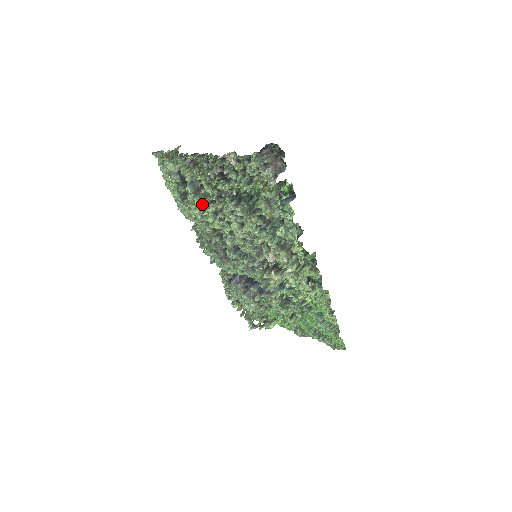
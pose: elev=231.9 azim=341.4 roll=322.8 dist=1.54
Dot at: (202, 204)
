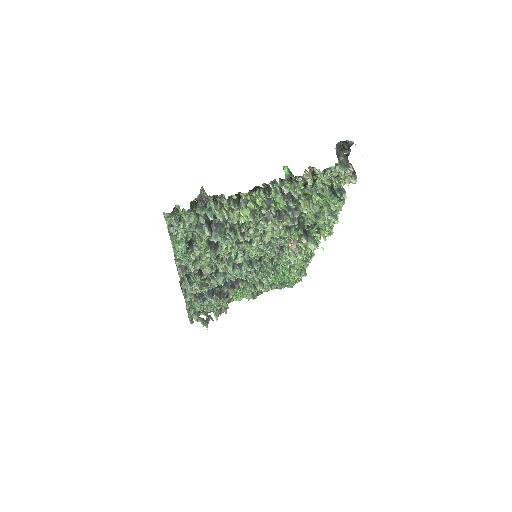
Dot at: occluded
